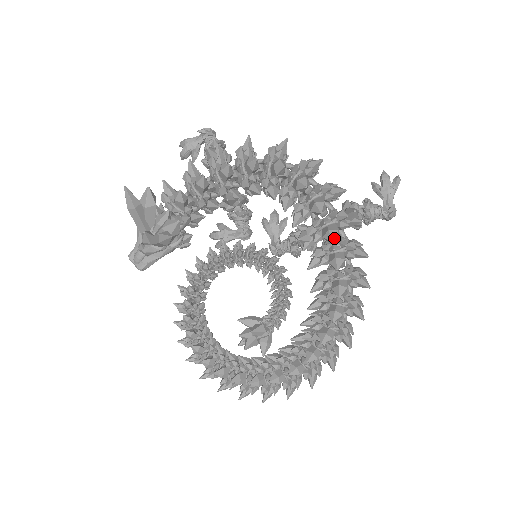
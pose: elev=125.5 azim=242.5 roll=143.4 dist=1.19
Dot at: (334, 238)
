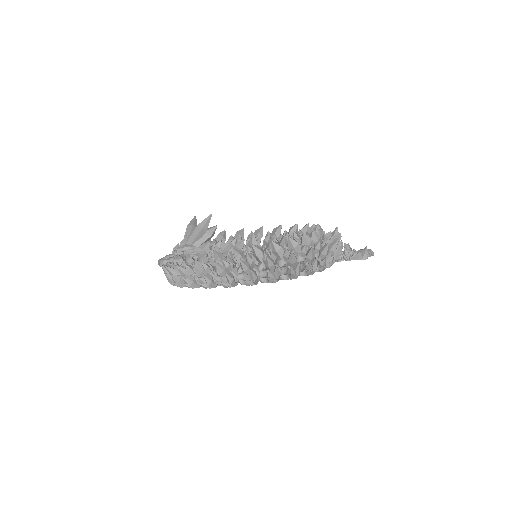
Dot at: (319, 225)
